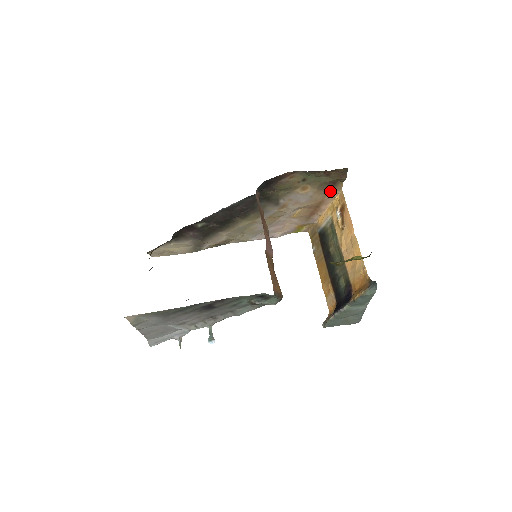
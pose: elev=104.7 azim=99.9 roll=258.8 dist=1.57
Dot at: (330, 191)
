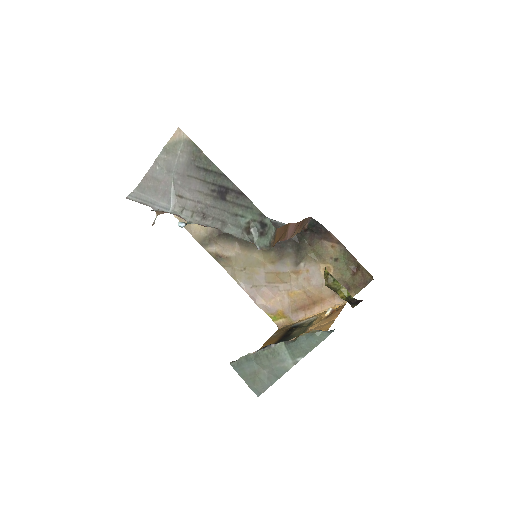
Dot at: (338, 295)
